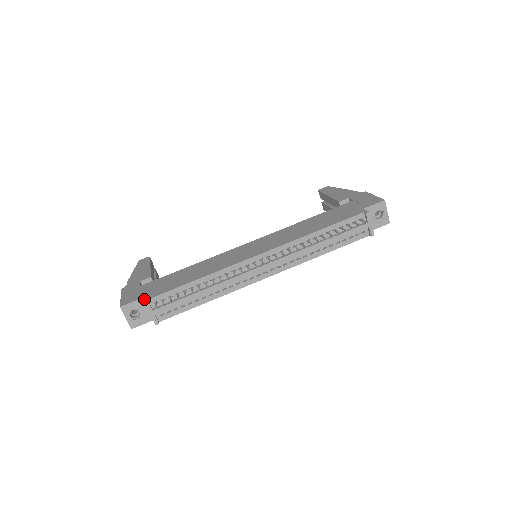
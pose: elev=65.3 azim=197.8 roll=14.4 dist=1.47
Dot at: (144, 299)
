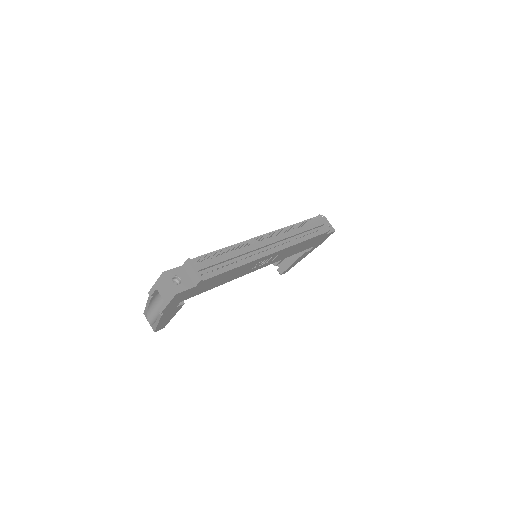
Dot at: (184, 262)
